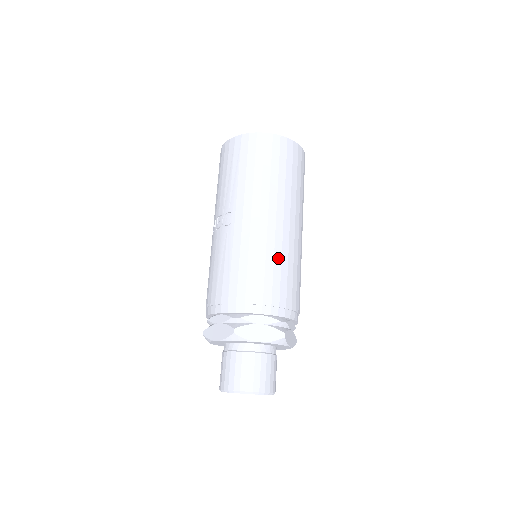
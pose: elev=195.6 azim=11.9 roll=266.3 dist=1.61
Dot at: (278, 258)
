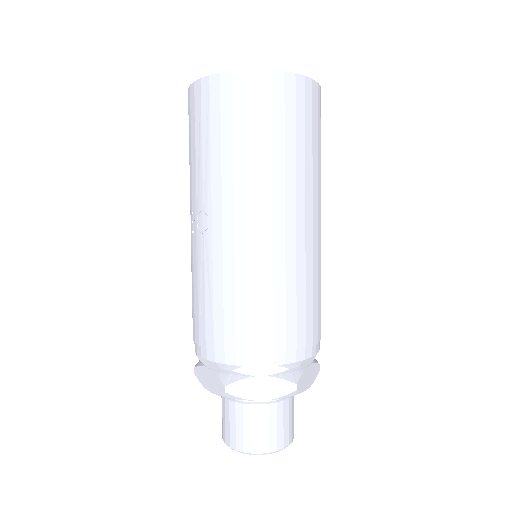
Dot at: (280, 281)
